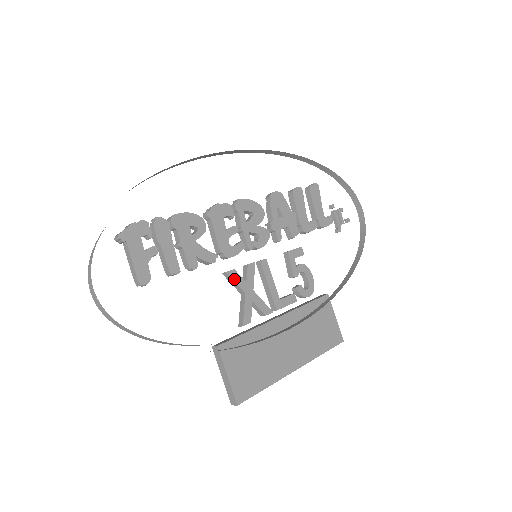
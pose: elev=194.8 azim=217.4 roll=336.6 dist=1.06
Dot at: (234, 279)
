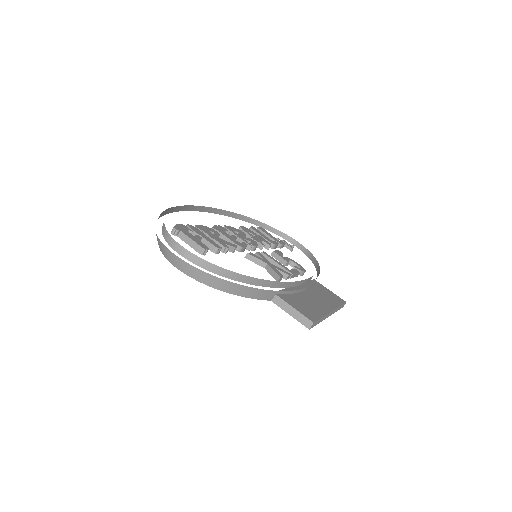
Dot at: (255, 257)
